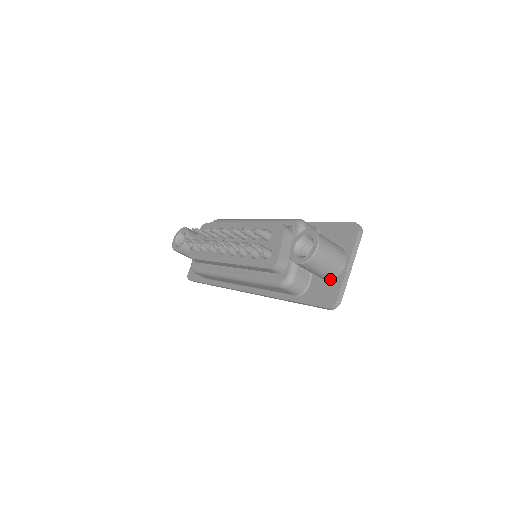
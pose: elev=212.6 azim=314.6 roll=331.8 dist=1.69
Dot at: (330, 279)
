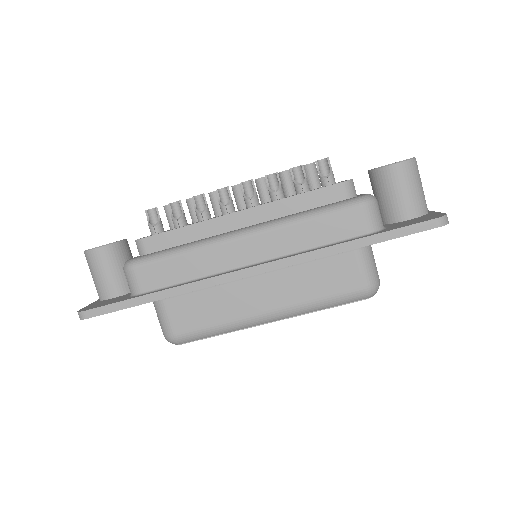
Dot at: (417, 216)
